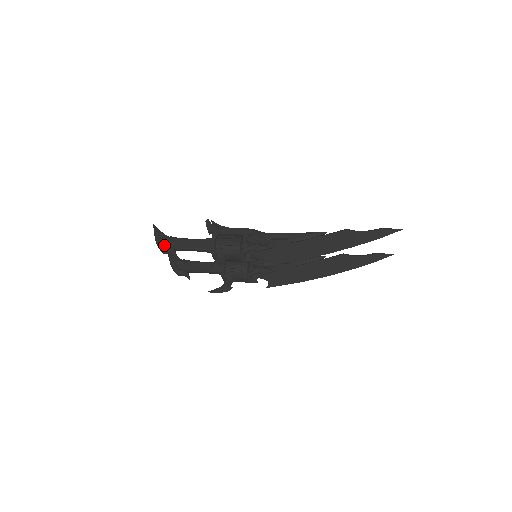
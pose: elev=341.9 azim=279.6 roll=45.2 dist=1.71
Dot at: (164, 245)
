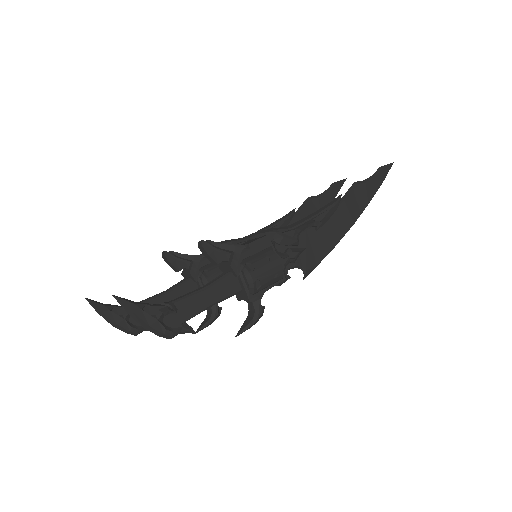
Dot at: (167, 326)
